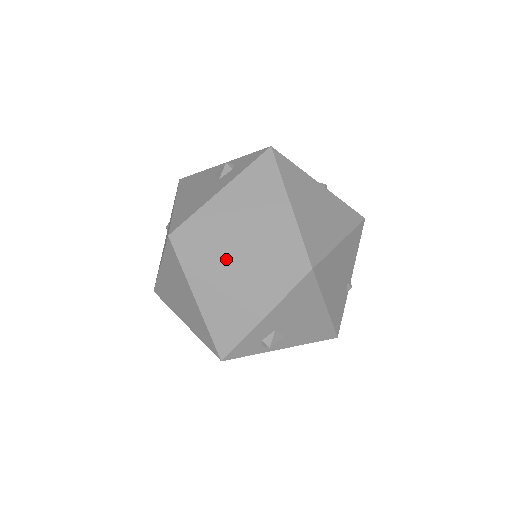
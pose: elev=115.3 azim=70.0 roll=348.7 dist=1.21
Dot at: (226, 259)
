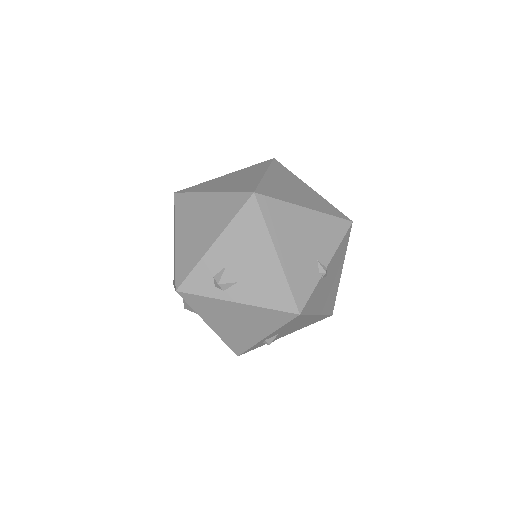
Dot at: (202, 200)
